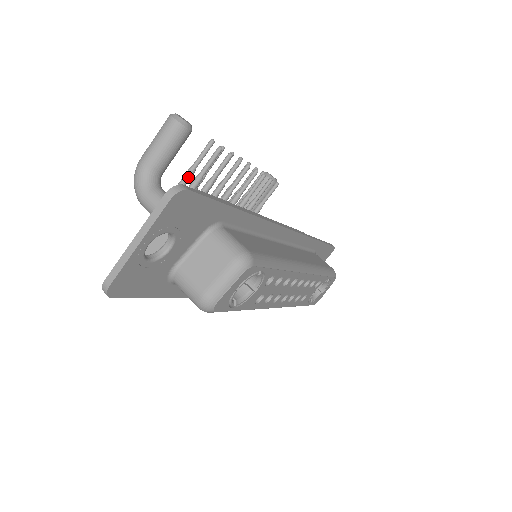
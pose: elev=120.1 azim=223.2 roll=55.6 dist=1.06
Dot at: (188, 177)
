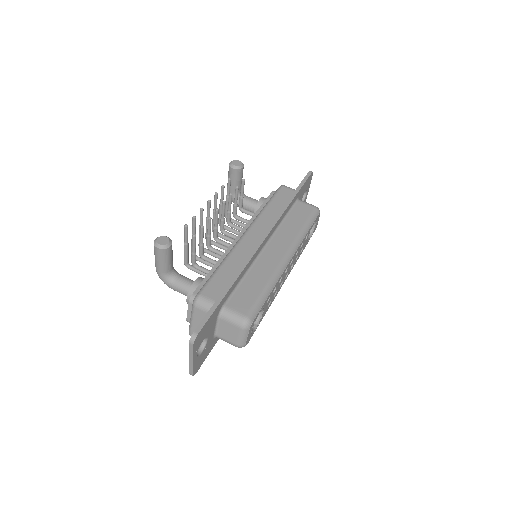
Dot at: (187, 249)
